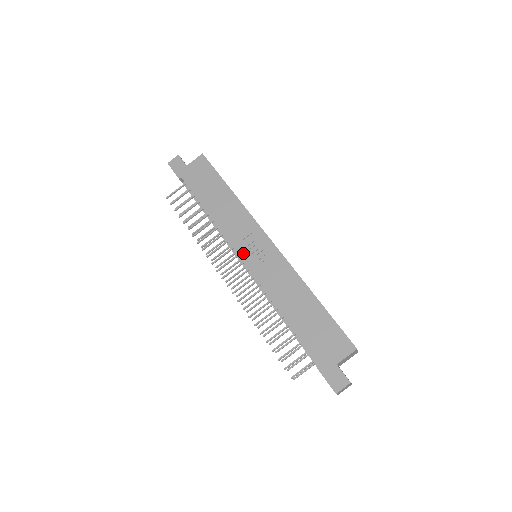
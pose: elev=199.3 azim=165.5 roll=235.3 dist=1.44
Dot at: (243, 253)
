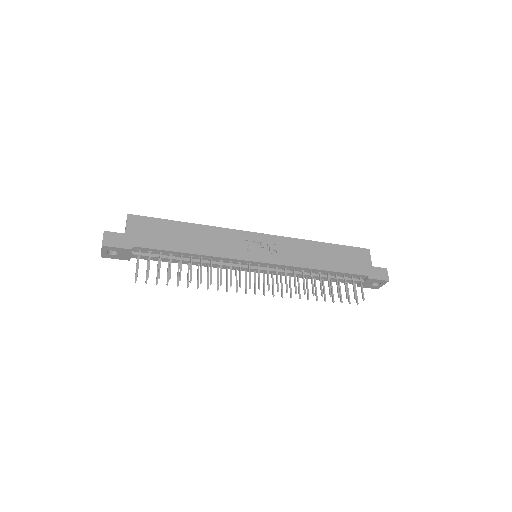
Dot at: (255, 257)
